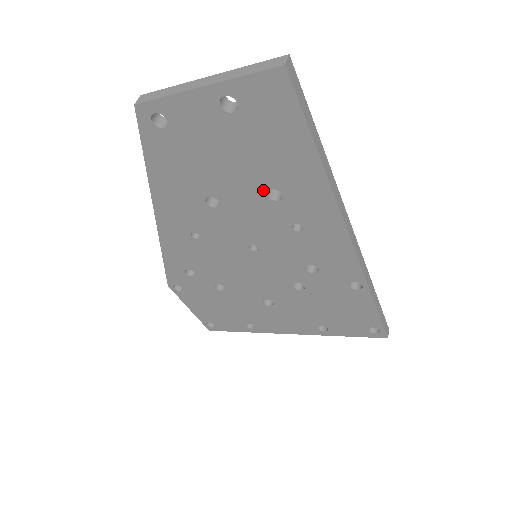
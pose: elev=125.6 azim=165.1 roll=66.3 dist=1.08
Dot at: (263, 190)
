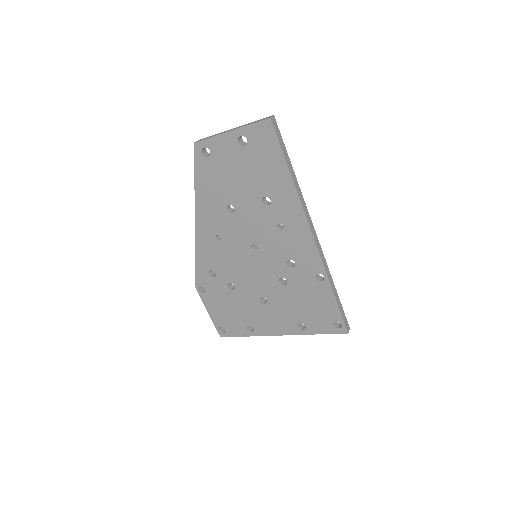
Dot at: (260, 198)
